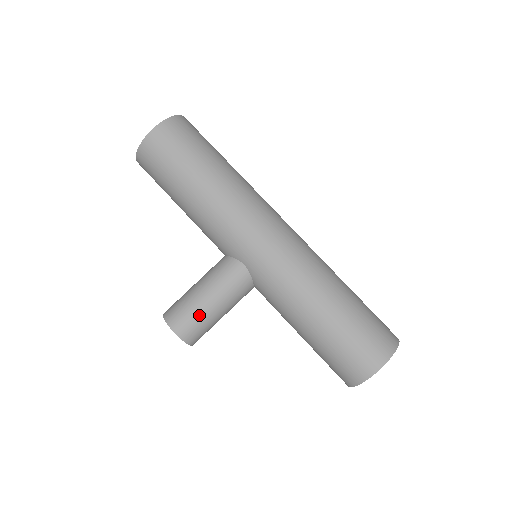
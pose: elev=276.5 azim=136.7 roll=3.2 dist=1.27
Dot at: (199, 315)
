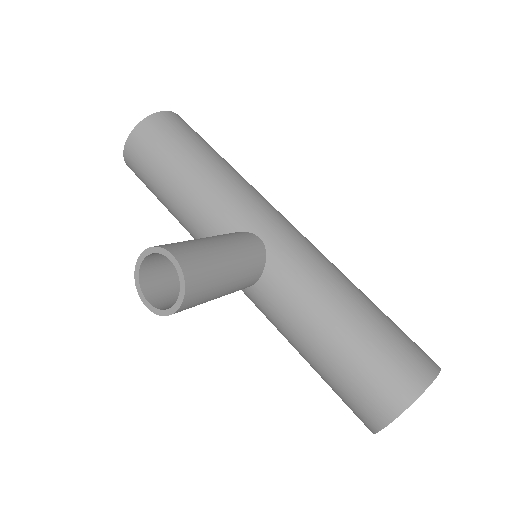
Dot at: (210, 256)
